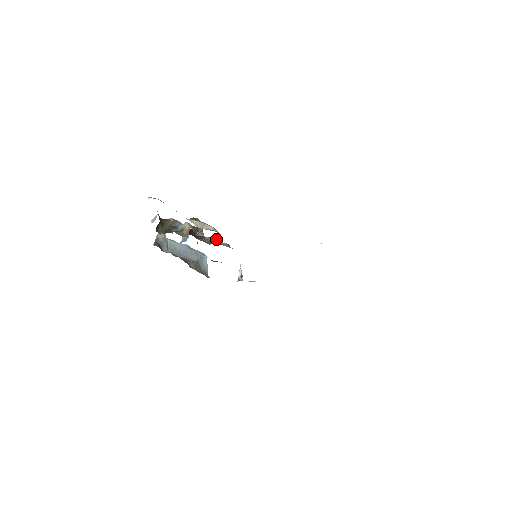
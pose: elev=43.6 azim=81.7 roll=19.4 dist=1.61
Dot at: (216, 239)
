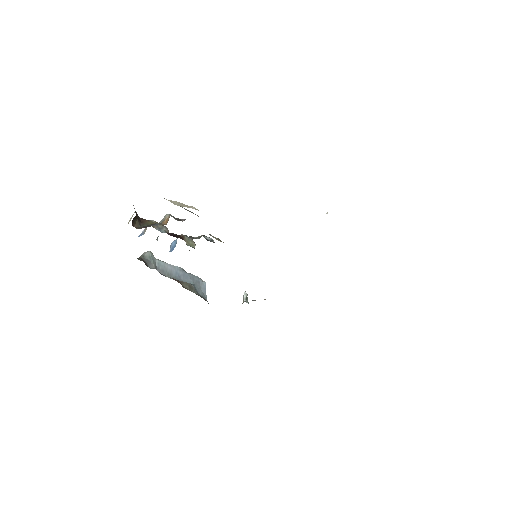
Dot at: occluded
